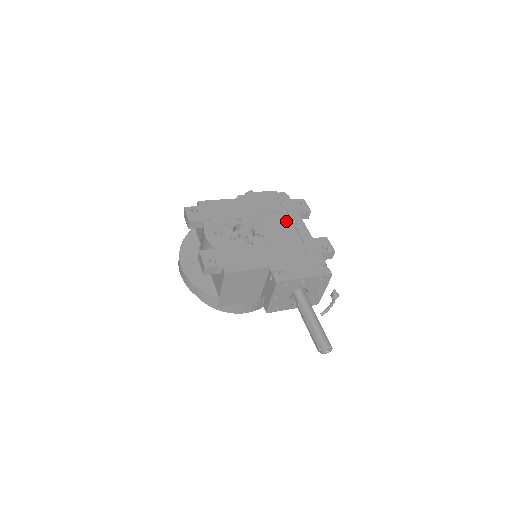
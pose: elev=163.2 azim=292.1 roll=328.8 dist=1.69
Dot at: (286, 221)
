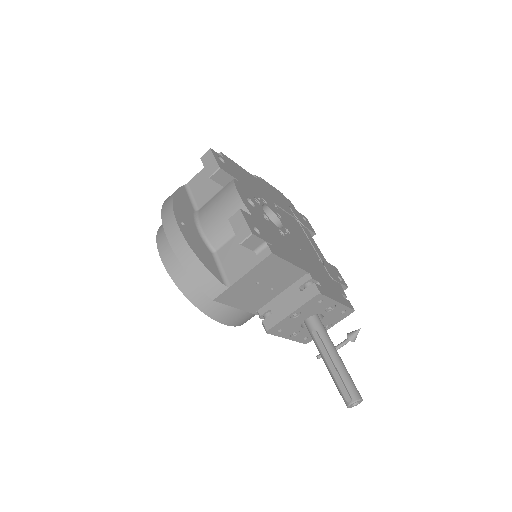
Dot at: (301, 230)
